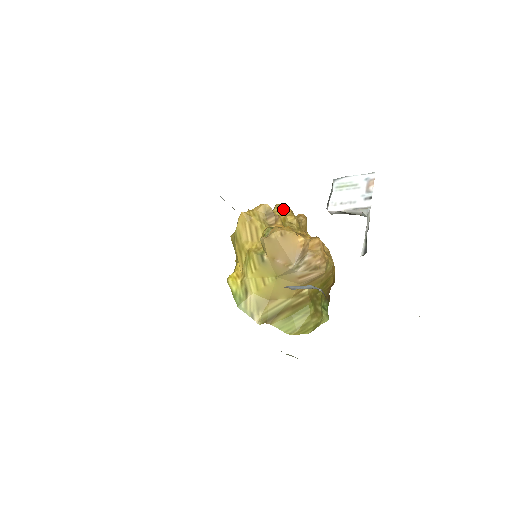
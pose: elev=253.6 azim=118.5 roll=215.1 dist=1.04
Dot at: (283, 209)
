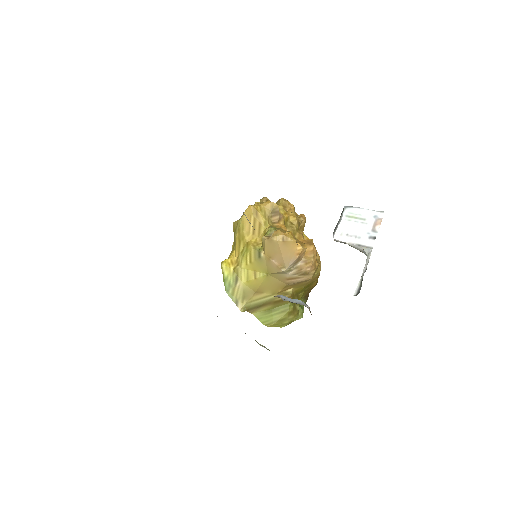
Dot at: (287, 205)
